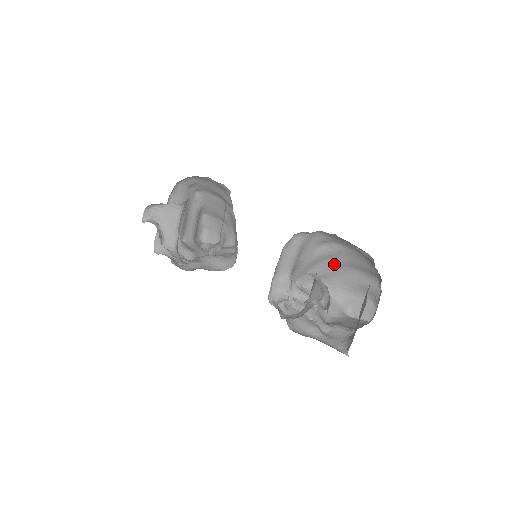
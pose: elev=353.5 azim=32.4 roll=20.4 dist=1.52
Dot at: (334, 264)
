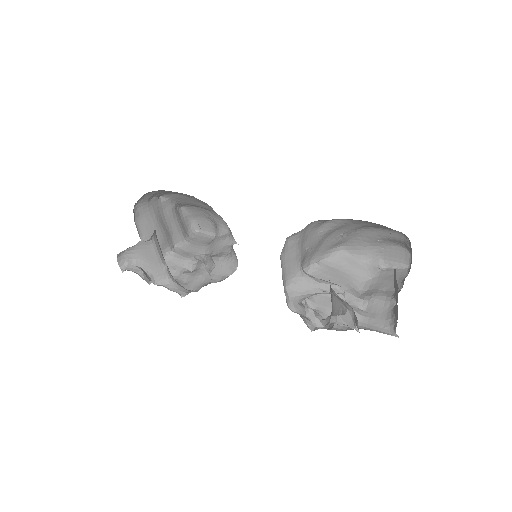
Dot at: (345, 232)
